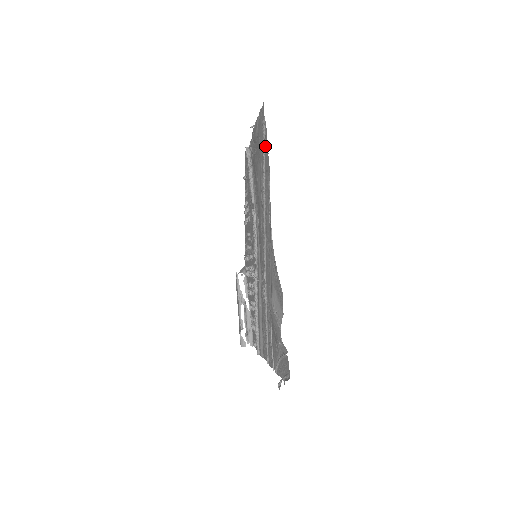
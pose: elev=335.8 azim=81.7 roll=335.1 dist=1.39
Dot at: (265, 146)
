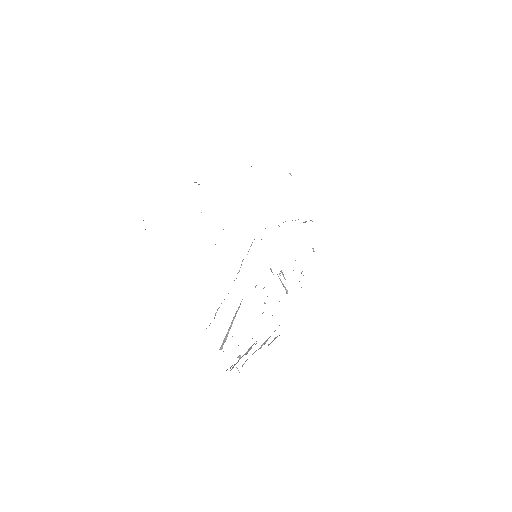
Dot at: occluded
